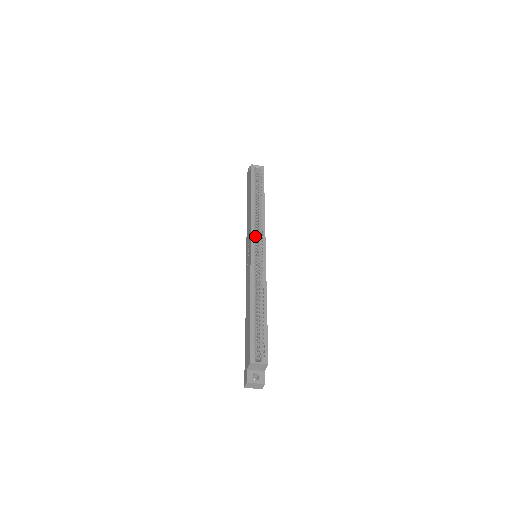
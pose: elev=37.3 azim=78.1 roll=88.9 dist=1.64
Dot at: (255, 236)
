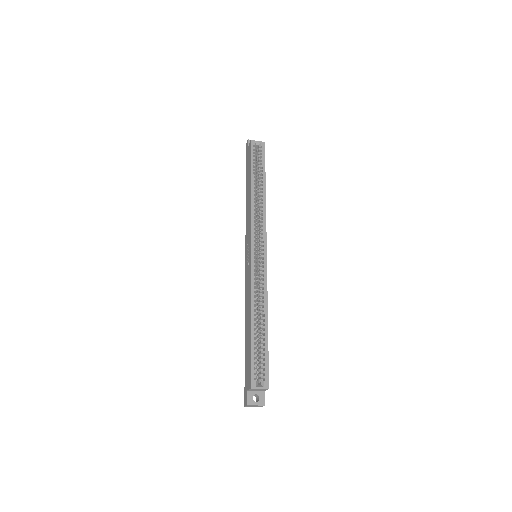
Dot at: (255, 236)
